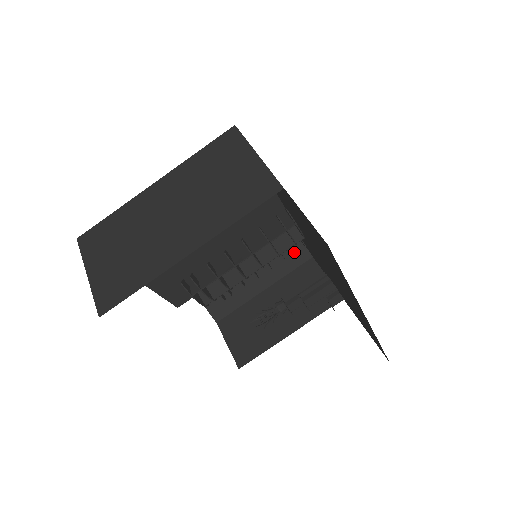
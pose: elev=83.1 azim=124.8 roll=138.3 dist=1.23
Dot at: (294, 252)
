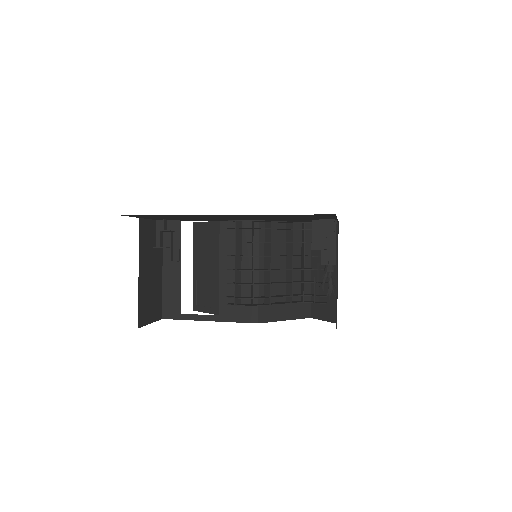
Dot at: occluded
